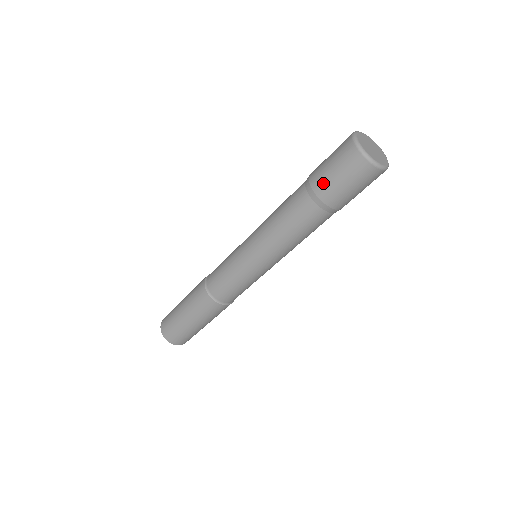
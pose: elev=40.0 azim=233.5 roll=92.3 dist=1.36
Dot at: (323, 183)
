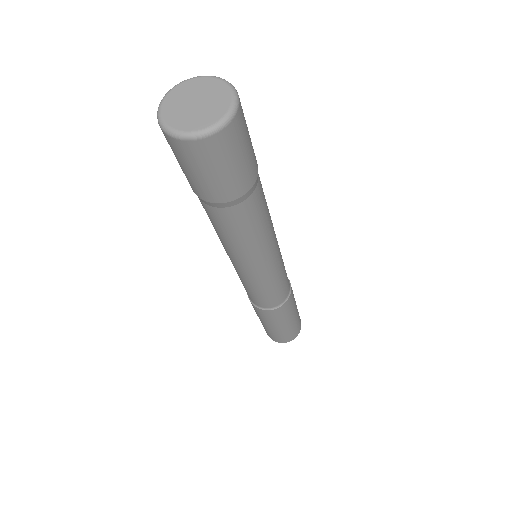
Dot at: (192, 185)
